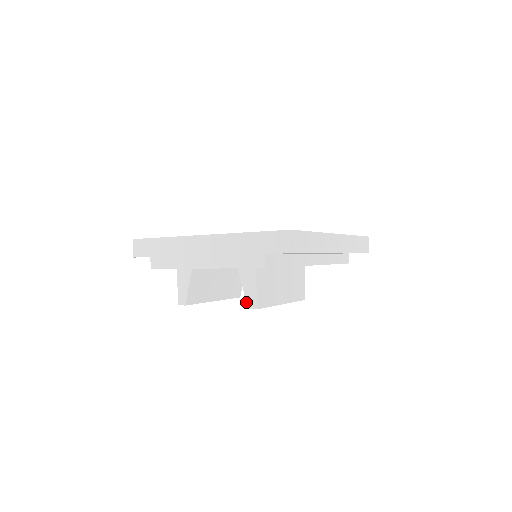
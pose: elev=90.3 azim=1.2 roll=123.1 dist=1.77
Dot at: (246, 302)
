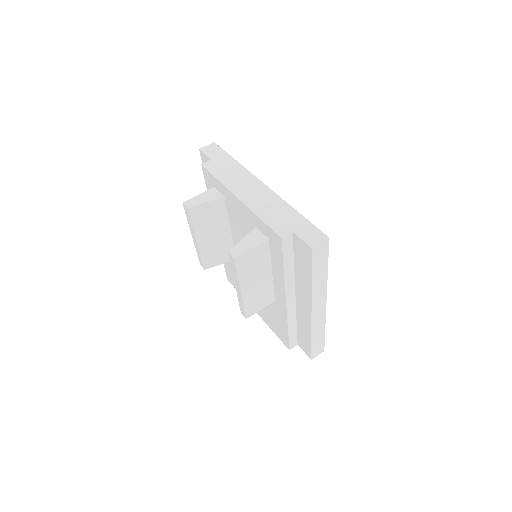
Dot at: (233, 247)
